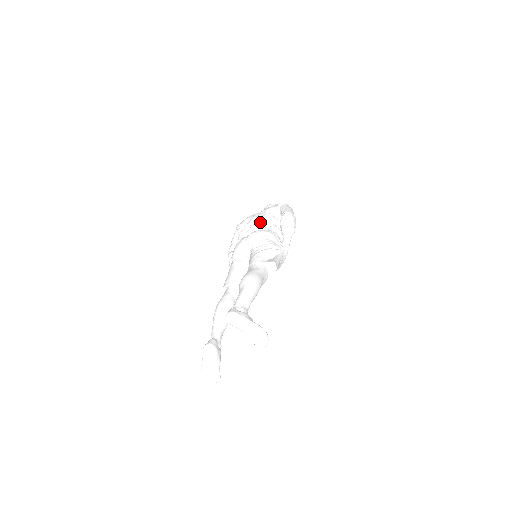
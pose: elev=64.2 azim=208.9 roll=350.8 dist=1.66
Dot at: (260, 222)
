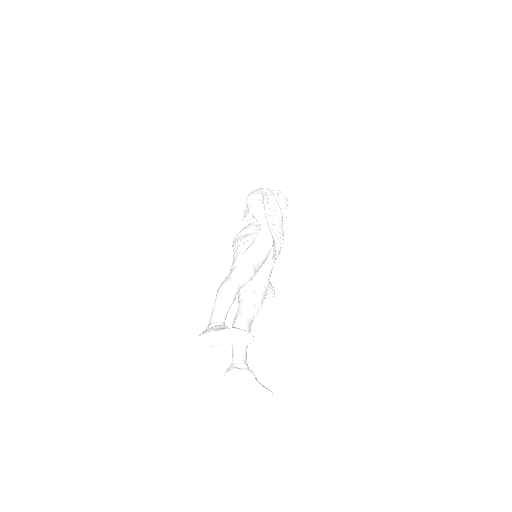
Dot at: (240, 227)
